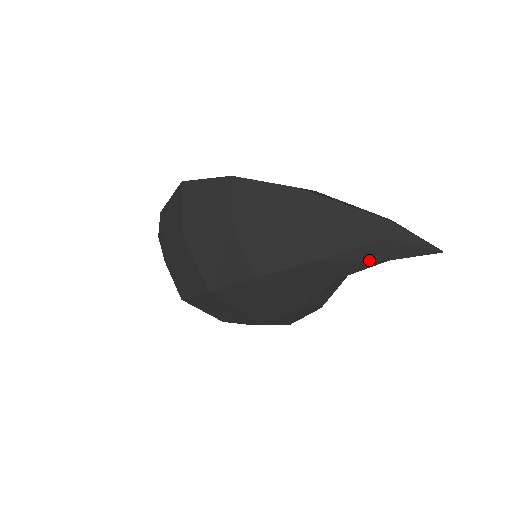
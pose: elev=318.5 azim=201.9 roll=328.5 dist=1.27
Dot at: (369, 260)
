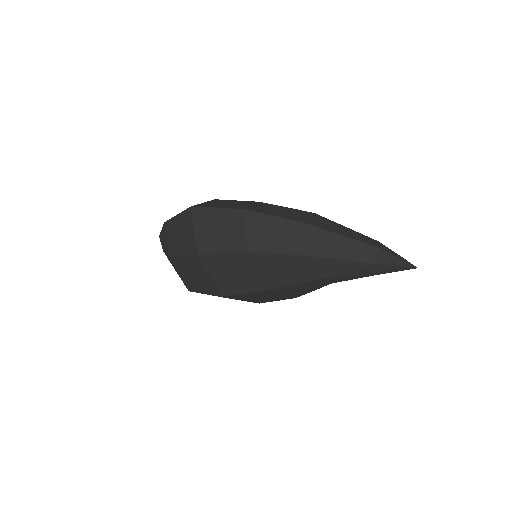
Dot at: (360, 276)
